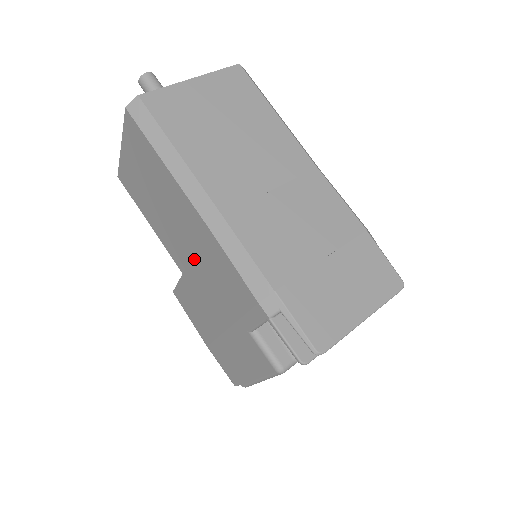
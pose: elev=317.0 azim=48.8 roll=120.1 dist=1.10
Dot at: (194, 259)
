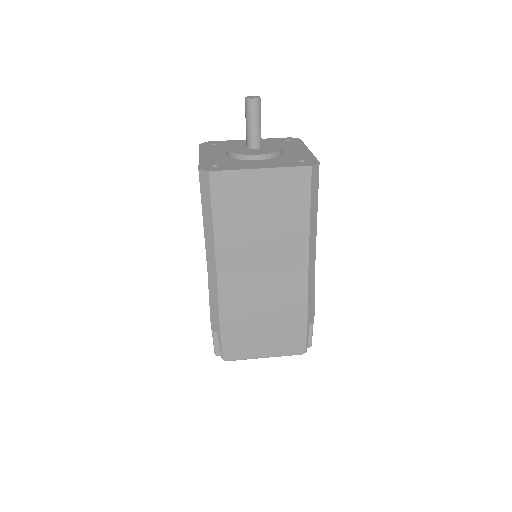
Dot at: occluded
